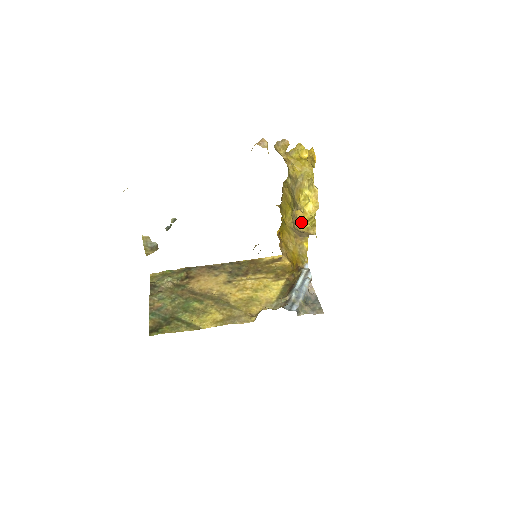
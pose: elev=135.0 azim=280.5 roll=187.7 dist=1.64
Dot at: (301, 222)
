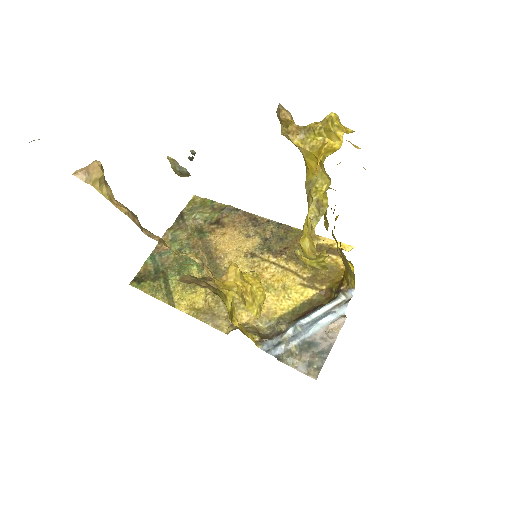
Dot at: (300, 255)
